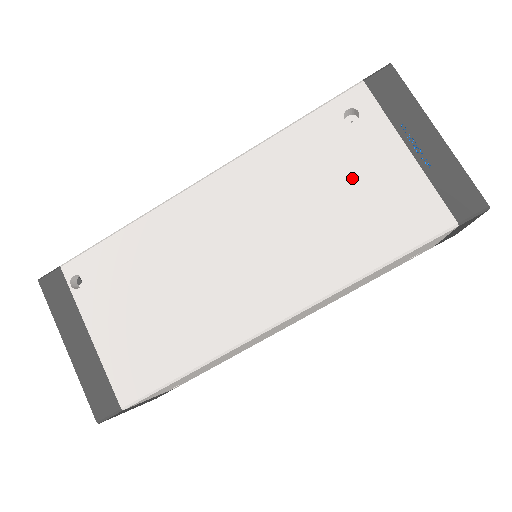
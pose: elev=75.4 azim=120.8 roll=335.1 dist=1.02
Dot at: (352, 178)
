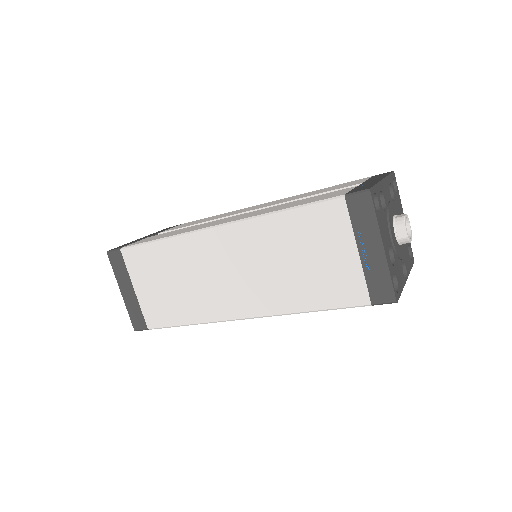
Dot at: occluded
